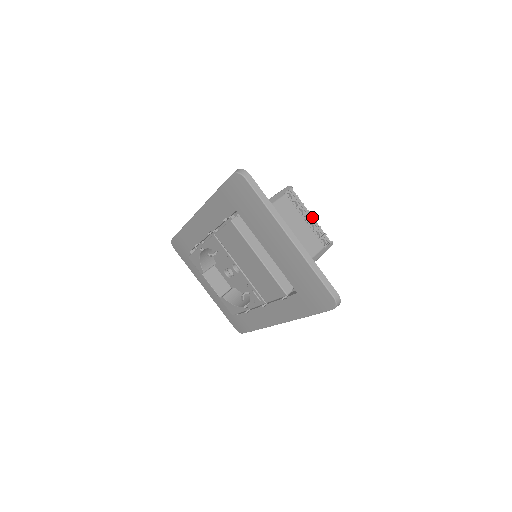
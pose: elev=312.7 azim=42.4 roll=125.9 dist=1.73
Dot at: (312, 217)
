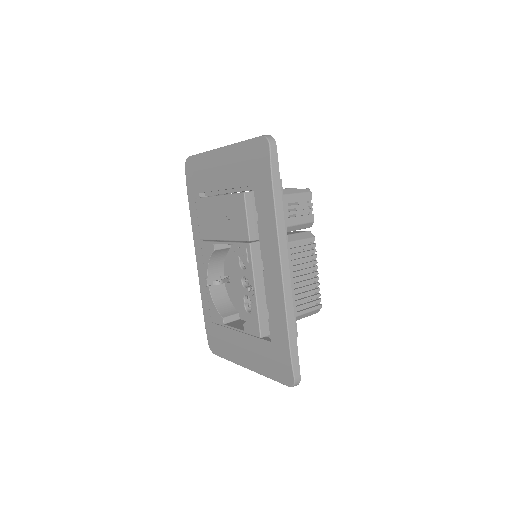
Dot at: occluded
